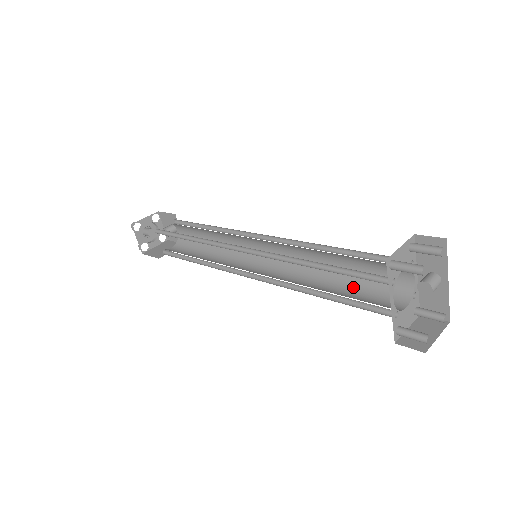
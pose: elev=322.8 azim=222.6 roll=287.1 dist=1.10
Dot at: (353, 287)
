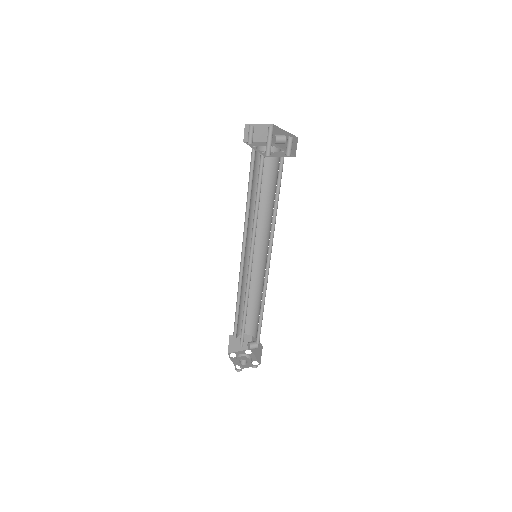
Dot at: occluded
